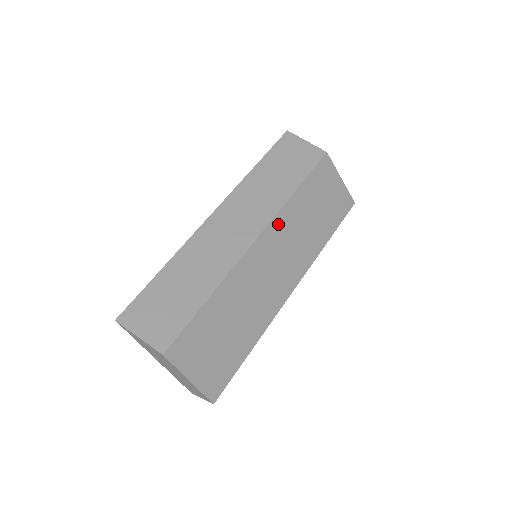
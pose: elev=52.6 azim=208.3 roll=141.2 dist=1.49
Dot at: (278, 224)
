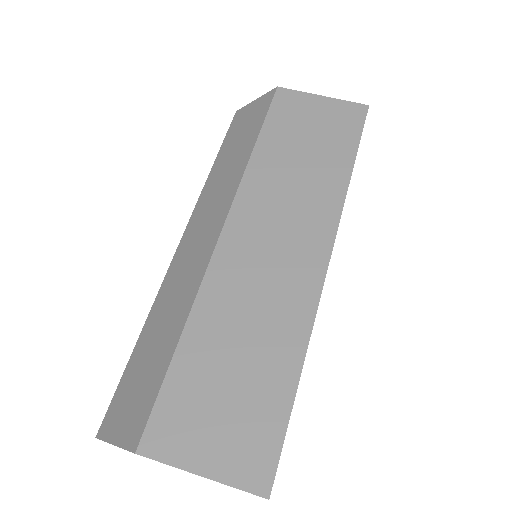
Dot at: (247, 199)
